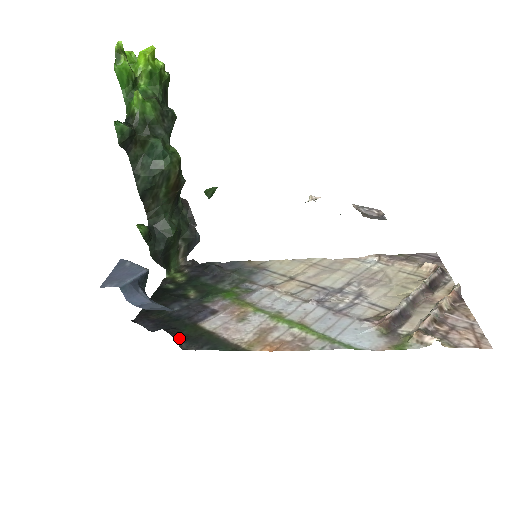
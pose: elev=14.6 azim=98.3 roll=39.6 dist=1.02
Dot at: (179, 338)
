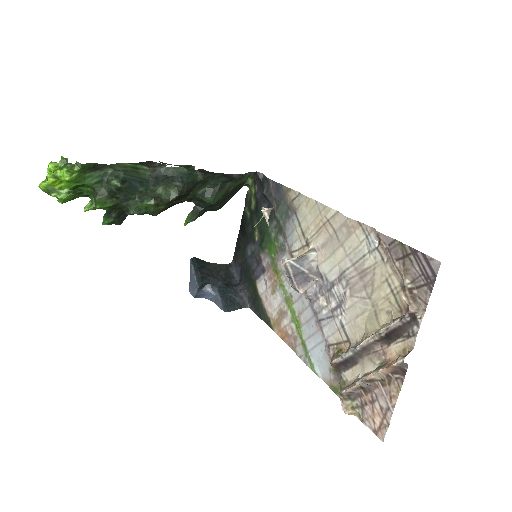
Dot at: (248, 295)
